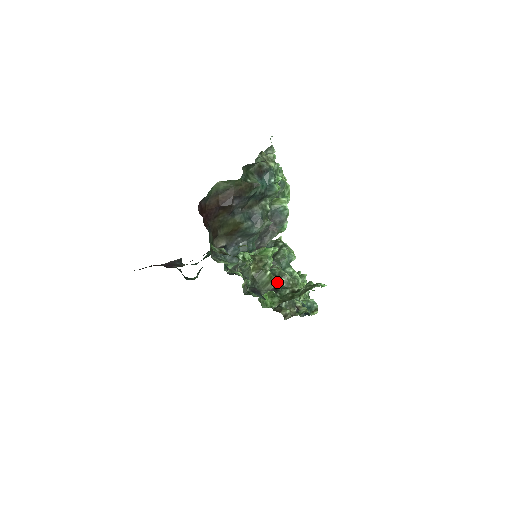
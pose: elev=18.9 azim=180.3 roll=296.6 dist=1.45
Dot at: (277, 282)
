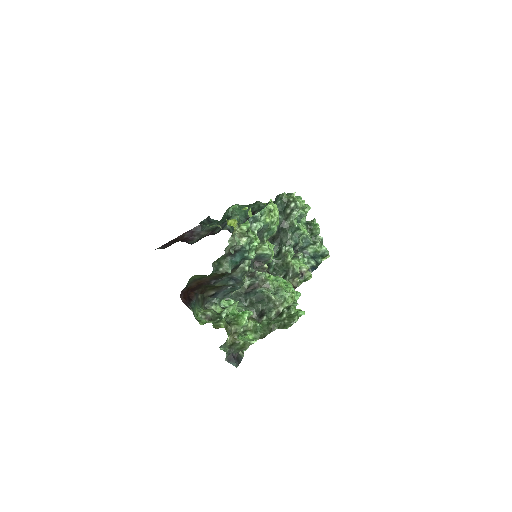
Dot at: (250, 344)
